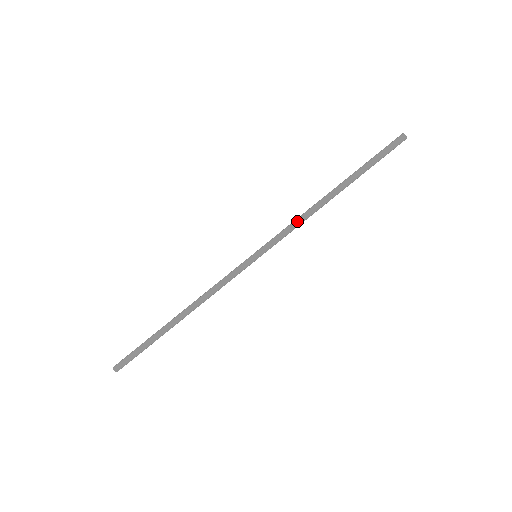
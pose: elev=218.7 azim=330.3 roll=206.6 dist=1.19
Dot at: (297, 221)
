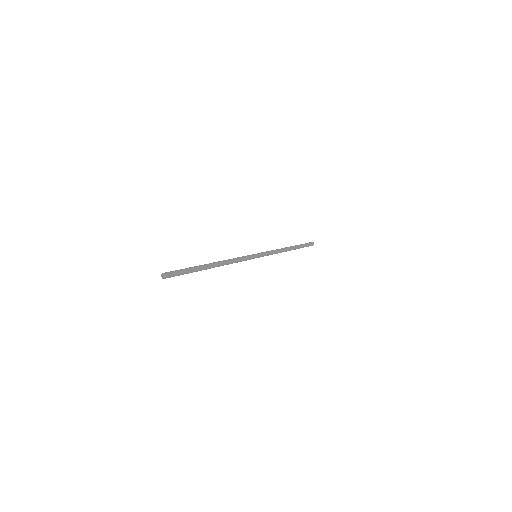
Dot at: (275, 250)
